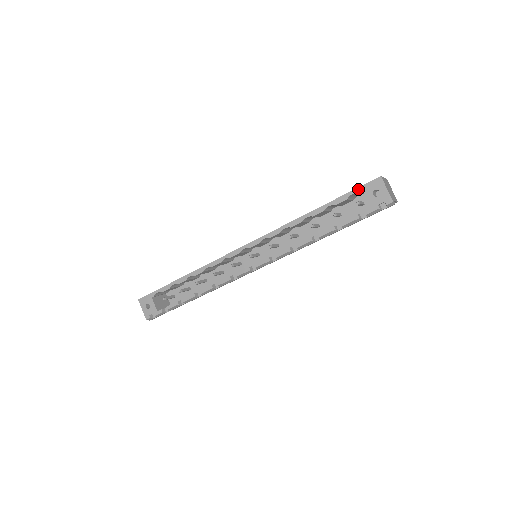
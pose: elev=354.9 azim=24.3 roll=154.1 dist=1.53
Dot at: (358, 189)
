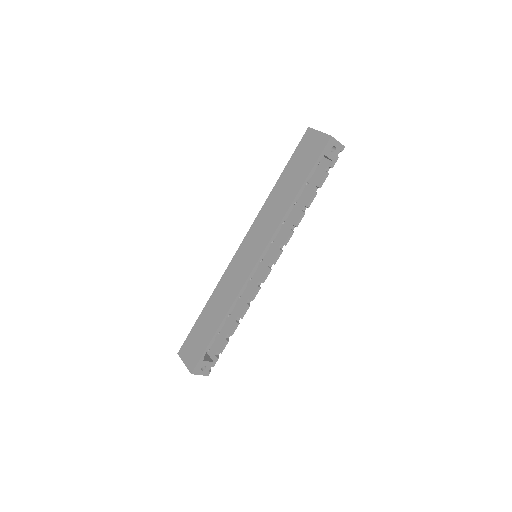
Dot at: (321, 156)
